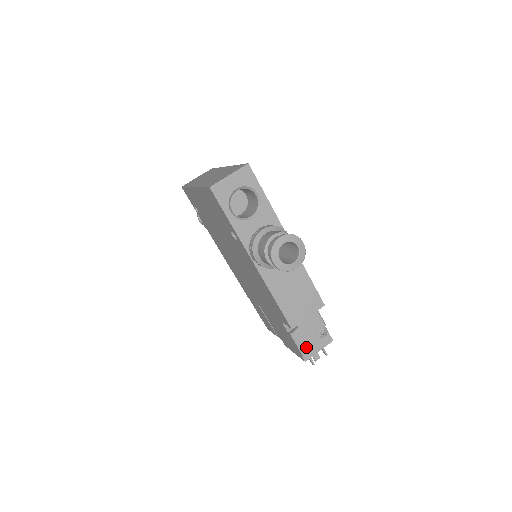
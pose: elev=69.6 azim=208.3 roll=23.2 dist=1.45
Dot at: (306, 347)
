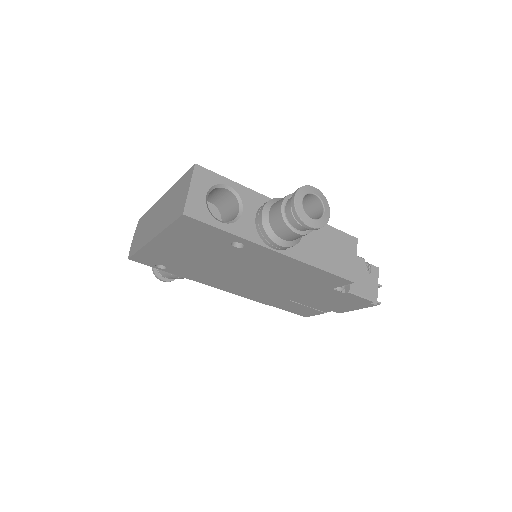
Dot at: (368, 292)
